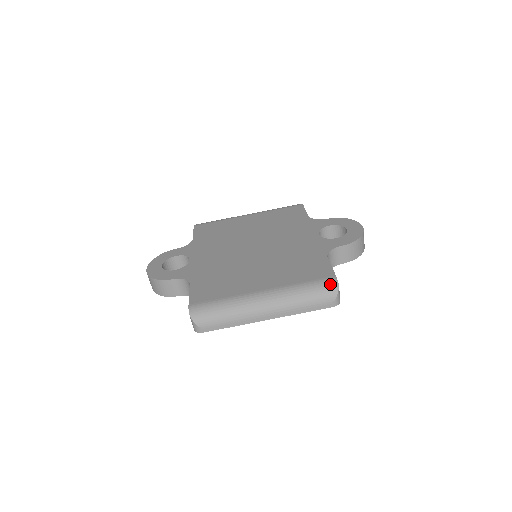
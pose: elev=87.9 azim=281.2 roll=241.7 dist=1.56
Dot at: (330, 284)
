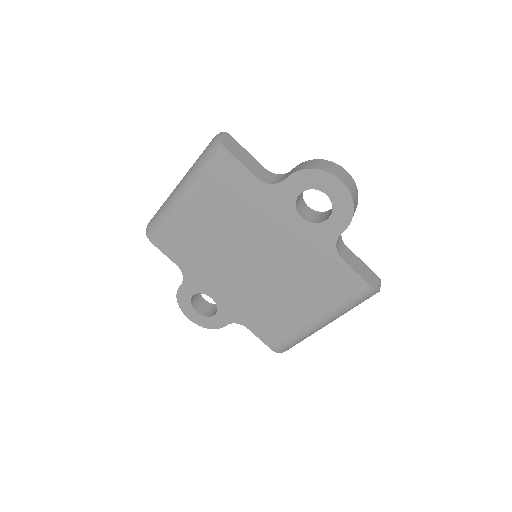
Dot at: (369, 294)
